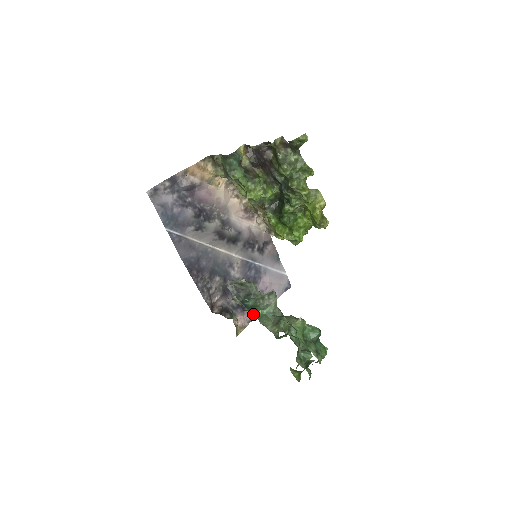
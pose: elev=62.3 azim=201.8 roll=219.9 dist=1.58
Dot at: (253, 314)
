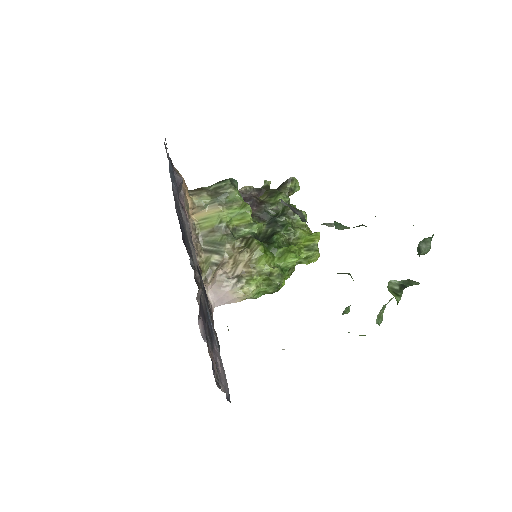
Dot at: occluded
